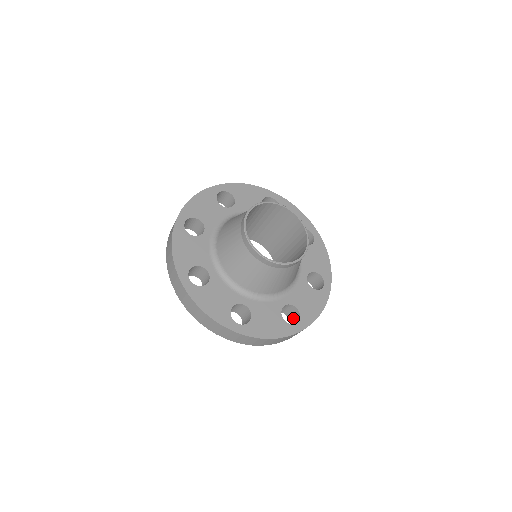
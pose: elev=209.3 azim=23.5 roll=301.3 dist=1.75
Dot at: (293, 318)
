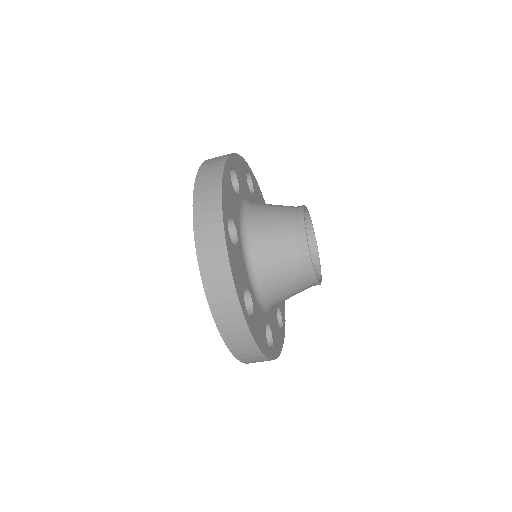
Dot at: occluded
